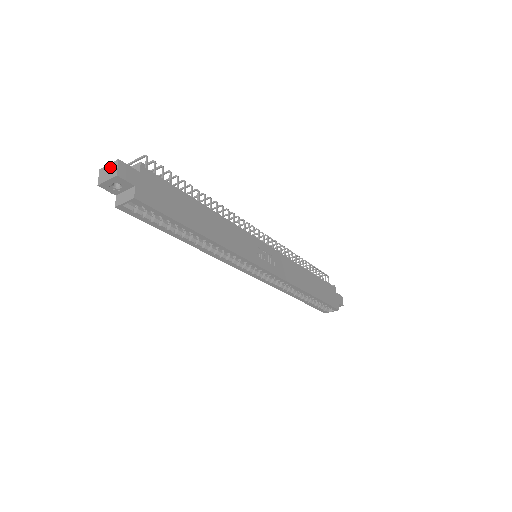
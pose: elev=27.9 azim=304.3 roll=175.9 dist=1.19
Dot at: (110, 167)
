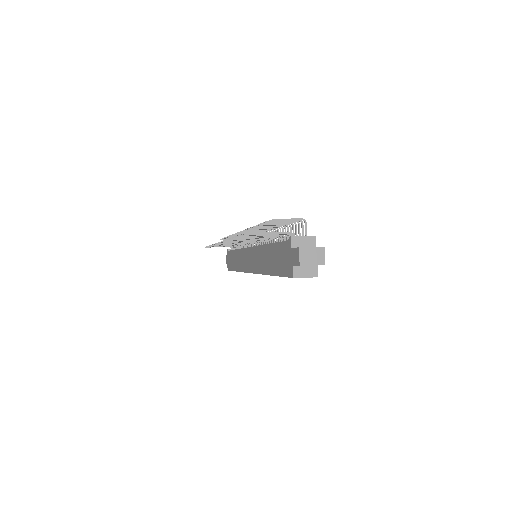
Dot at: (315, 252)
